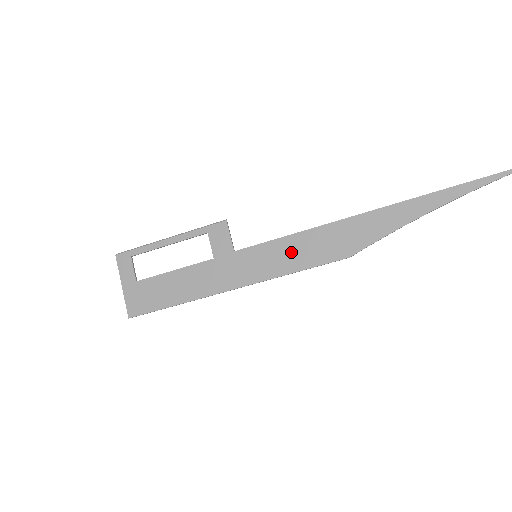
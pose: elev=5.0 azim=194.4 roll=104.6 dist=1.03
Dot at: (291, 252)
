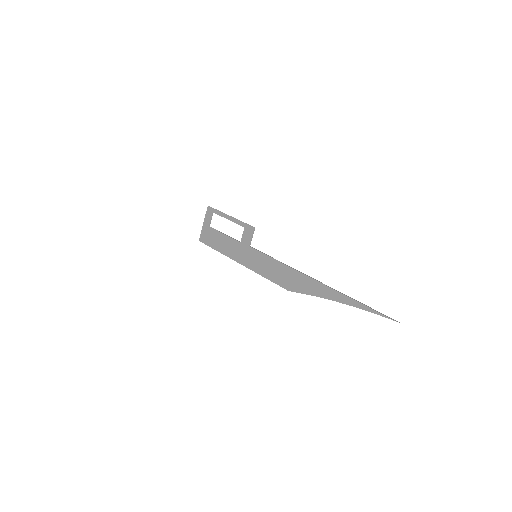
Dot at: (269, 267)
